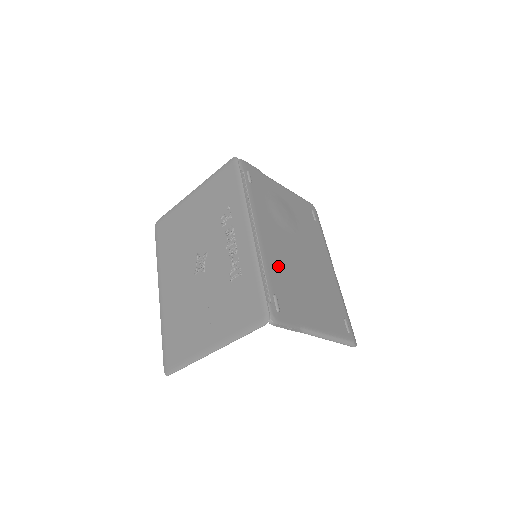
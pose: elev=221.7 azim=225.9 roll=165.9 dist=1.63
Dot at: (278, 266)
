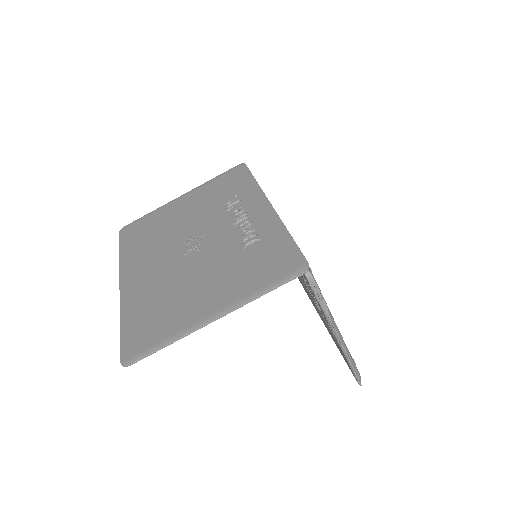
Dot at: occluded
